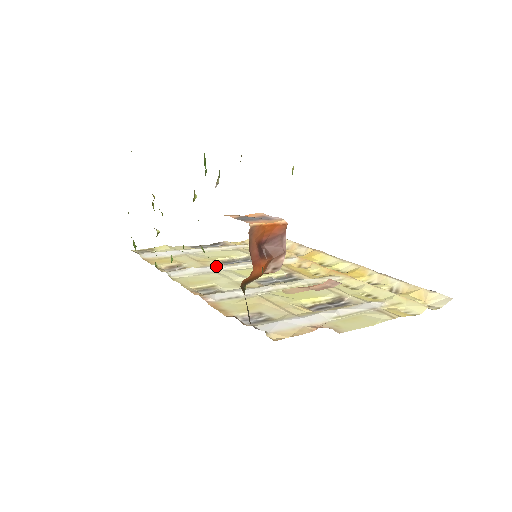
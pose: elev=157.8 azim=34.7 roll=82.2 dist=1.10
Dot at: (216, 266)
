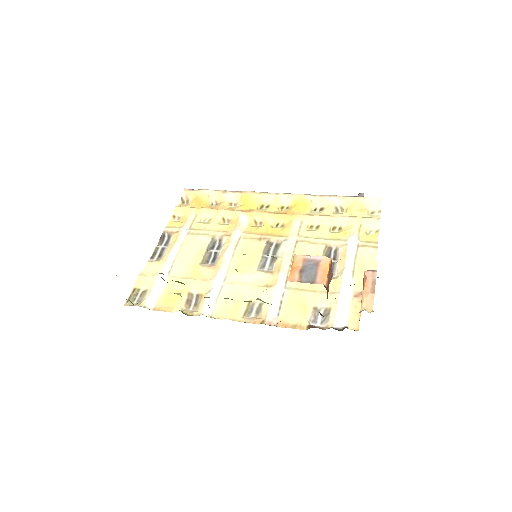
Dot at: (218, 276)
